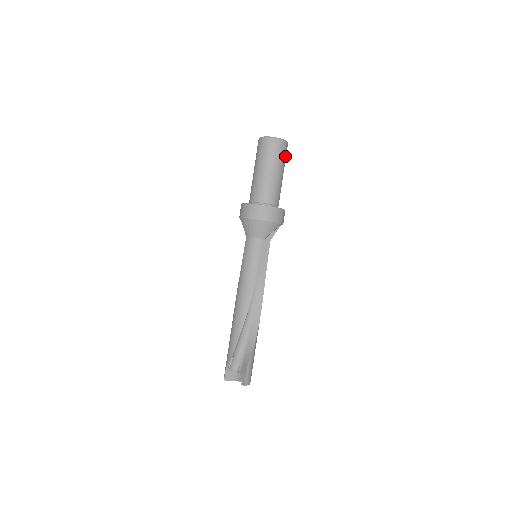
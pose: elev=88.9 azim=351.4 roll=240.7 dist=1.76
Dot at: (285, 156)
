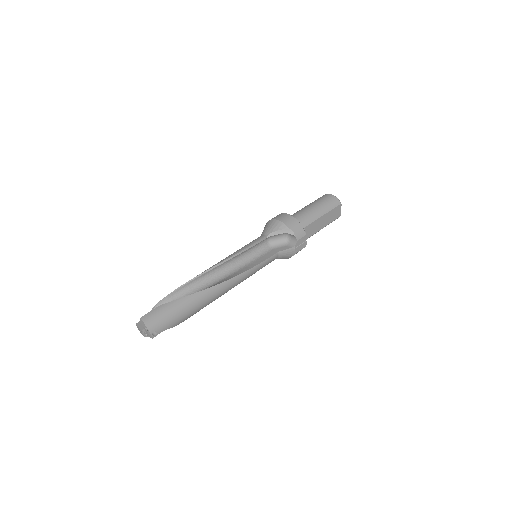
Dot at: (331, 206)
